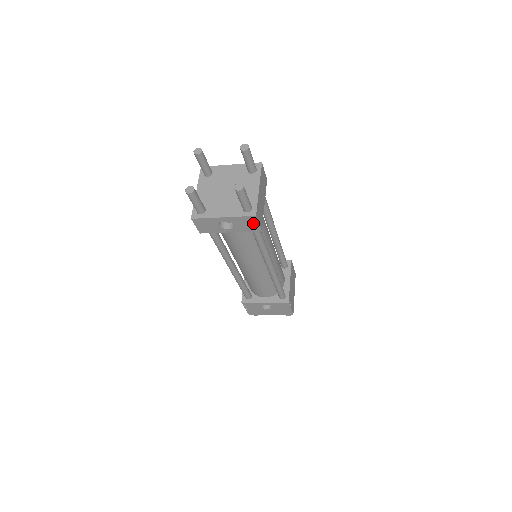
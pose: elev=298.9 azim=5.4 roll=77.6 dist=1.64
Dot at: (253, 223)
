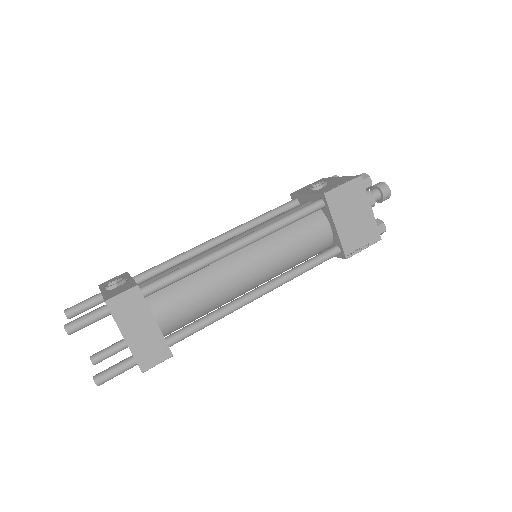
Dot at: (155, 363)
